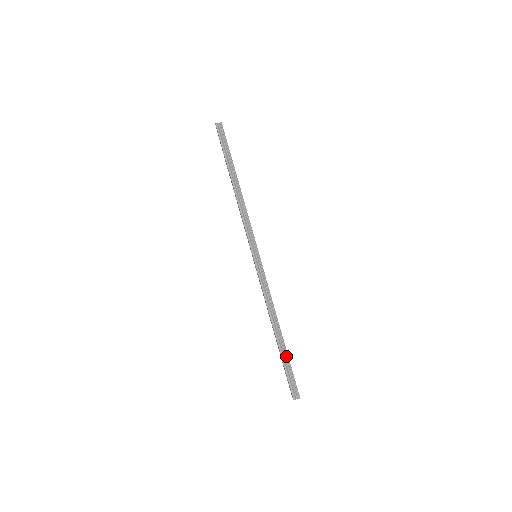
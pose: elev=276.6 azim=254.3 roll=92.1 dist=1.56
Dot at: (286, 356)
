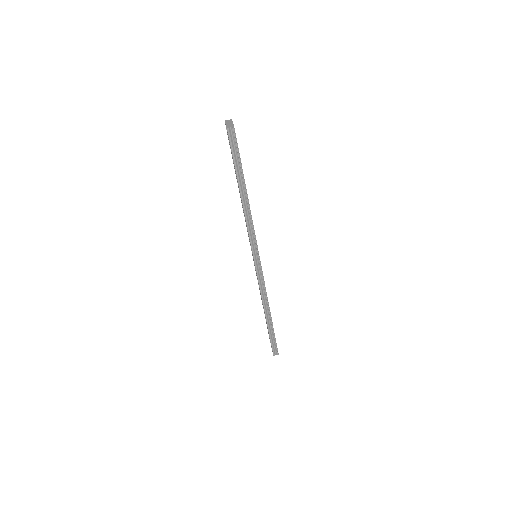
Dot at: (272, 332)
